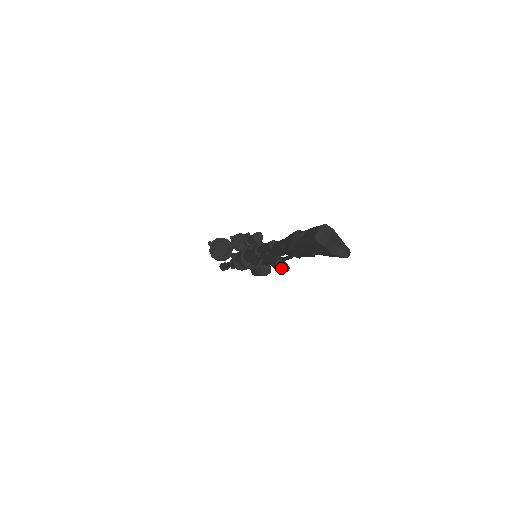
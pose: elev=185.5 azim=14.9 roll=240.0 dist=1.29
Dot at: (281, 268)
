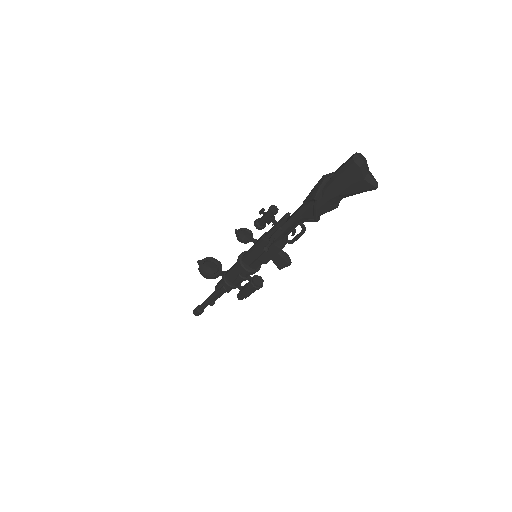
Dot at: (285, 260)
